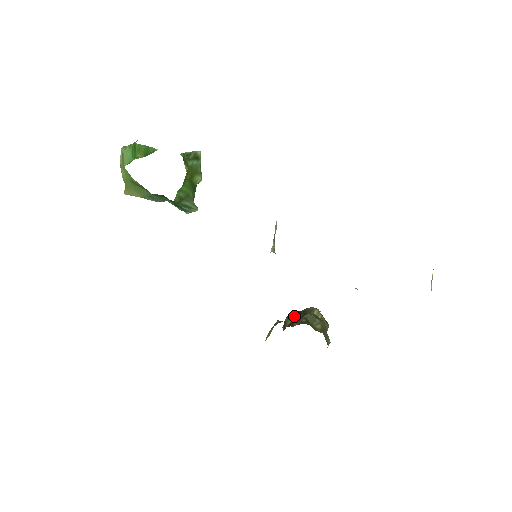
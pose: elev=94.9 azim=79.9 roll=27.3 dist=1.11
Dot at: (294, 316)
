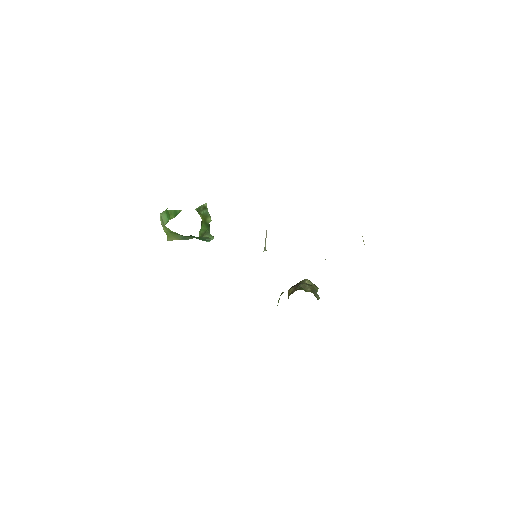
Dot at: (293, 288)
